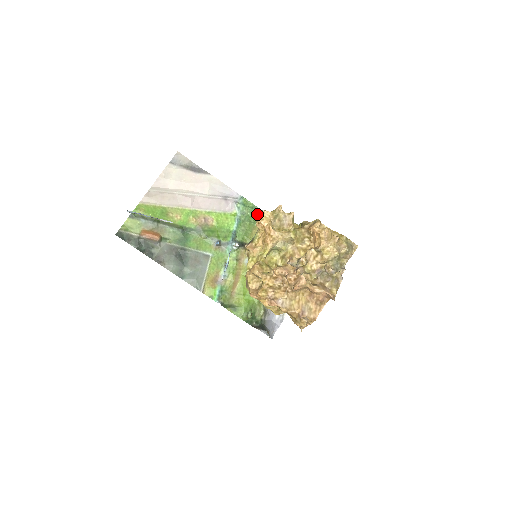
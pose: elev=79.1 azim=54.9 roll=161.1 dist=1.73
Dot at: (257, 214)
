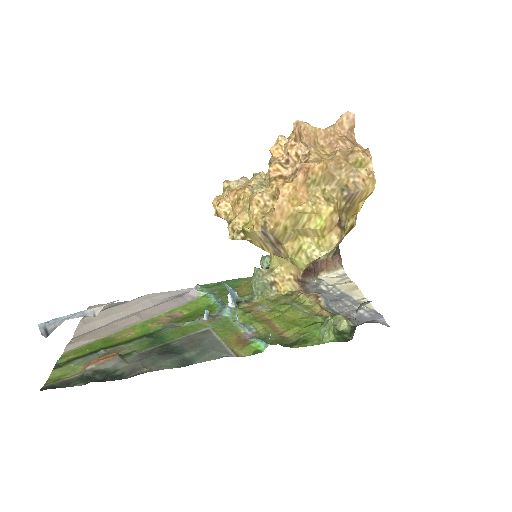
Dot at: (228, 284)
